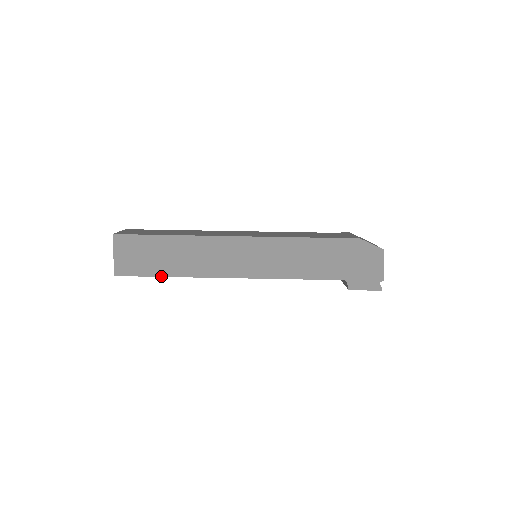
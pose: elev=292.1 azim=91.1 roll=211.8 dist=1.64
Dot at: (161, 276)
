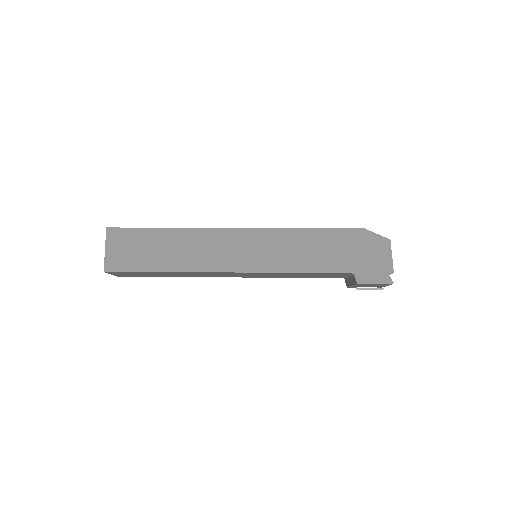
Dot at: (154, 271)
